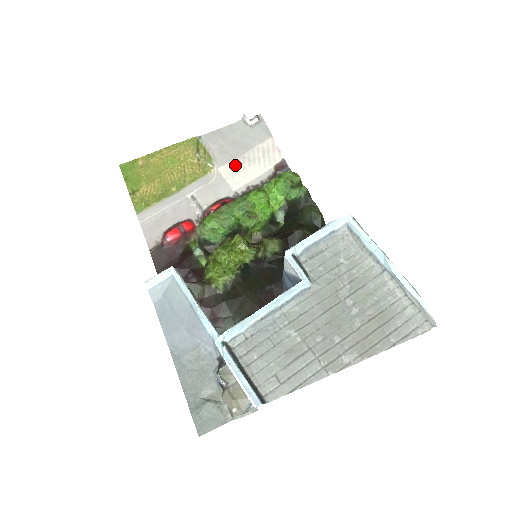
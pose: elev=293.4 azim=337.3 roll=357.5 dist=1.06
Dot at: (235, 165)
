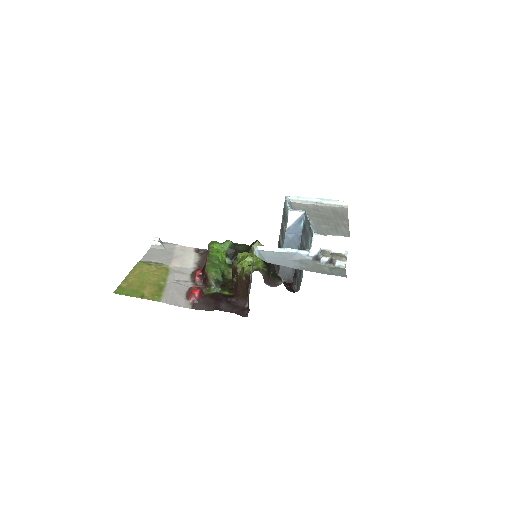
Dot at: (177, 261)
